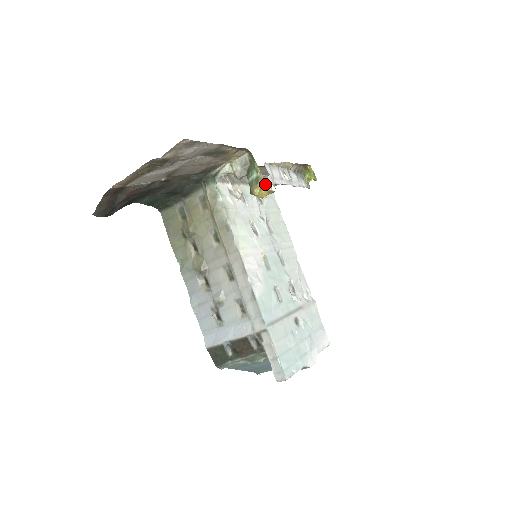
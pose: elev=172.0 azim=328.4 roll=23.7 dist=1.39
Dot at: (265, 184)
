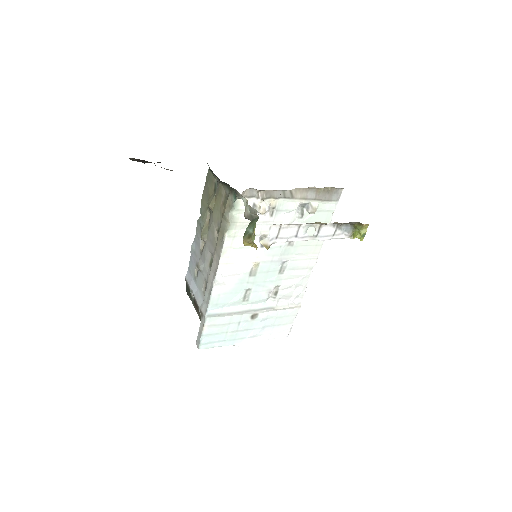
Dot at: occluded
